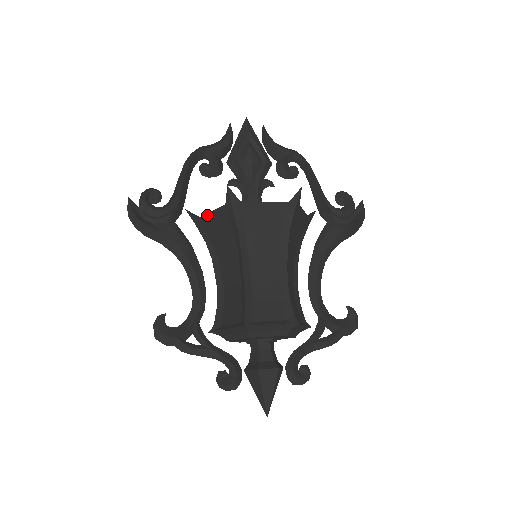
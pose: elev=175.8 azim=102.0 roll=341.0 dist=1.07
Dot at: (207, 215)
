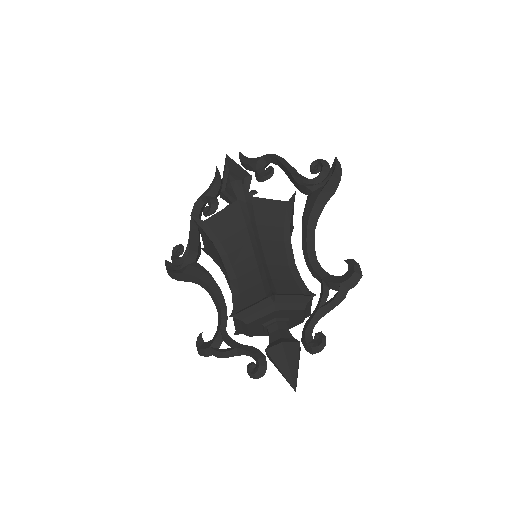
Dot at: (204, 244)
